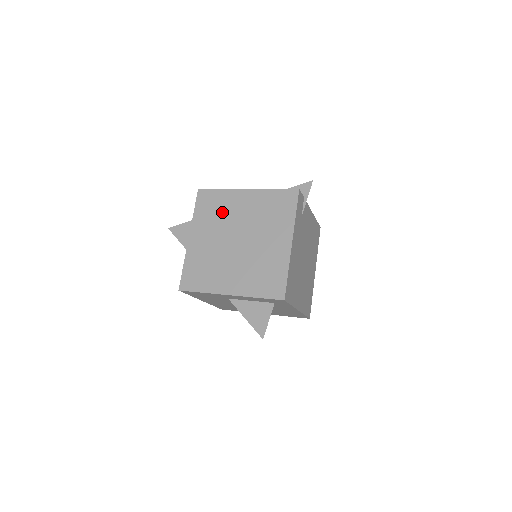
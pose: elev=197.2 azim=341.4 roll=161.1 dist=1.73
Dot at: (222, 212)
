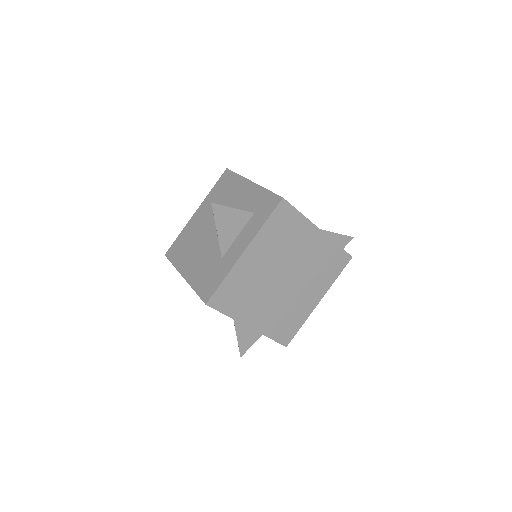
Dot at: (289, 241)
